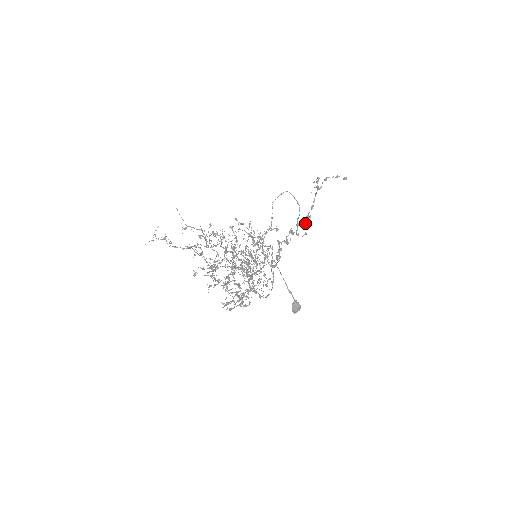
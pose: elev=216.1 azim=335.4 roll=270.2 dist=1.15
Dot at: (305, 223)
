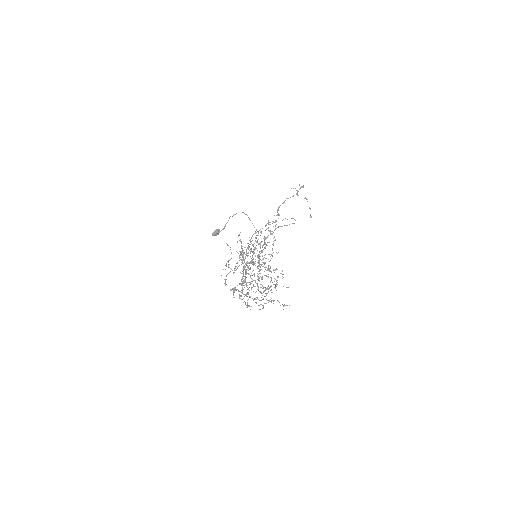
Dot at: occluded
